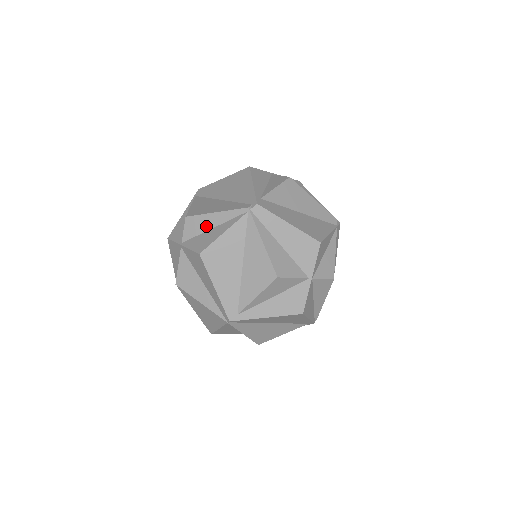
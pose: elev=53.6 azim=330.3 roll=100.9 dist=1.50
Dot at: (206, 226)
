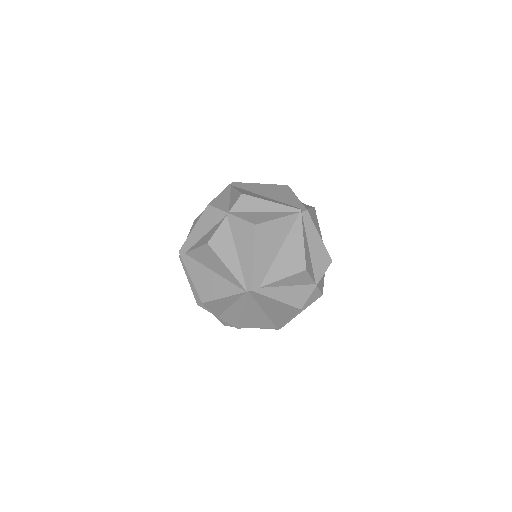
Dot at: (258, 208)
